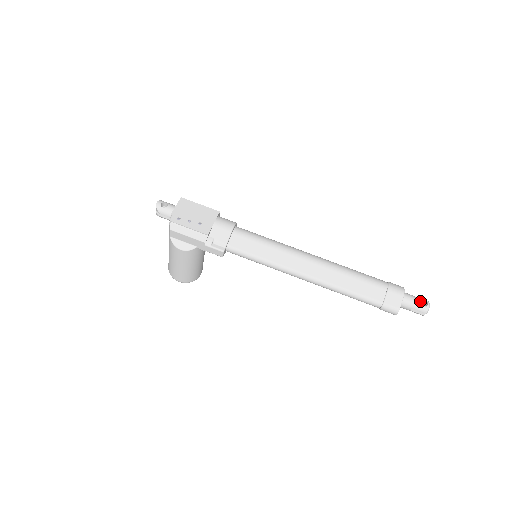
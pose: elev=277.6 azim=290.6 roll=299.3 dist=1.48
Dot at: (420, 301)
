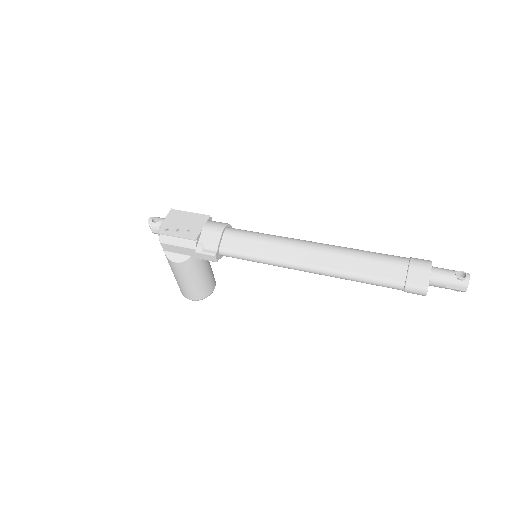
Dot at: (455, 274)
